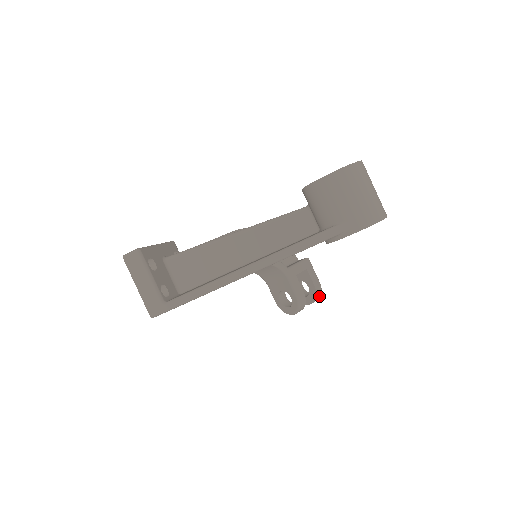
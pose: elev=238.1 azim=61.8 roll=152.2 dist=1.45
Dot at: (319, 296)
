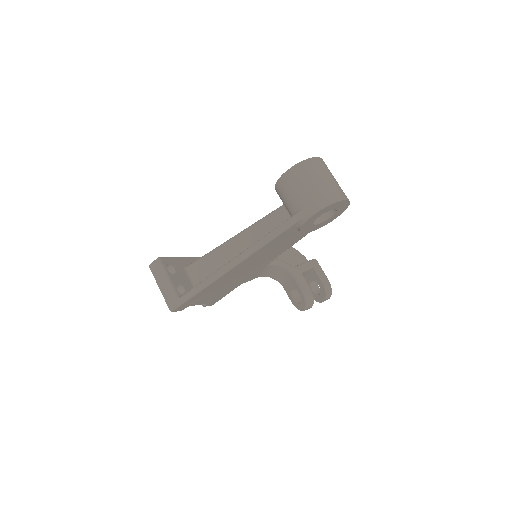
Dot at: (330, 292)
